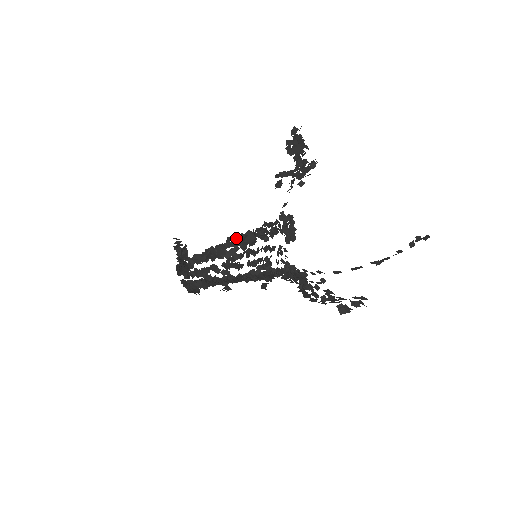
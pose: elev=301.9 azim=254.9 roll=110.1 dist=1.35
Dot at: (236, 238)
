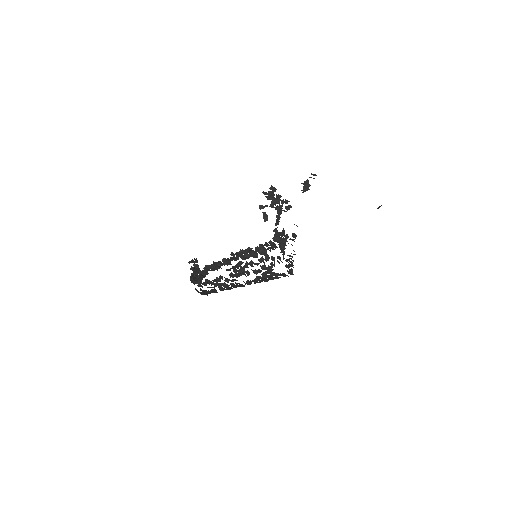
Dot at: (239, 254)
